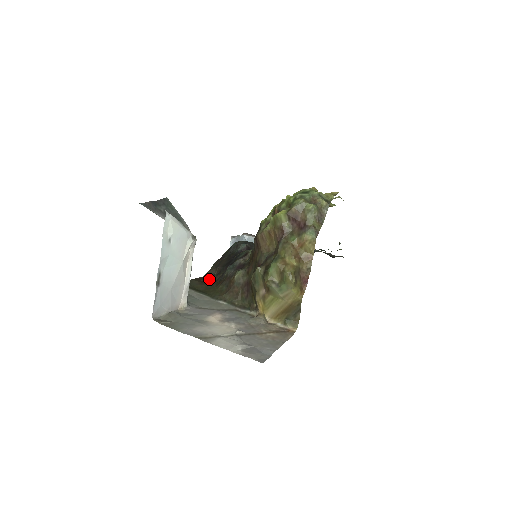
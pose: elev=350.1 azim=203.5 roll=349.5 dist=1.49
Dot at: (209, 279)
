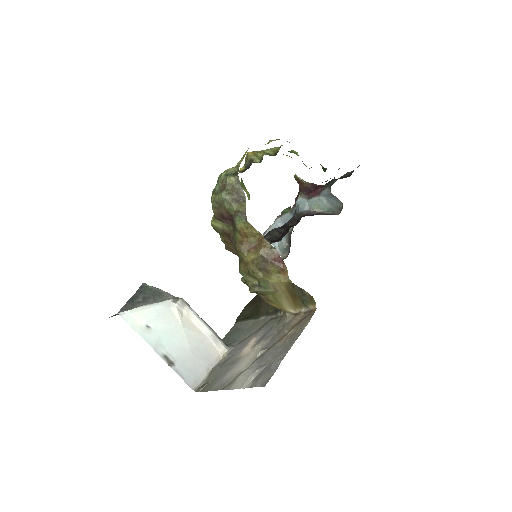
Dot at: occluded
